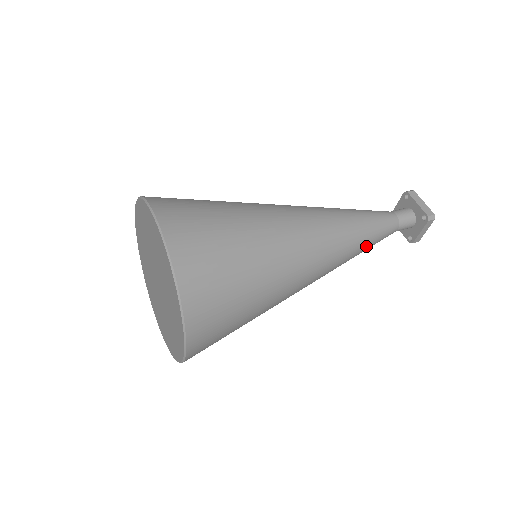
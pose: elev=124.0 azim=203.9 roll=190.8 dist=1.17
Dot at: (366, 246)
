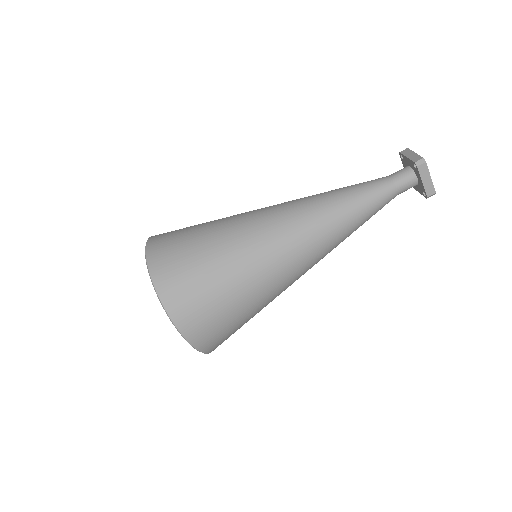
Dot at: (354, 214)
